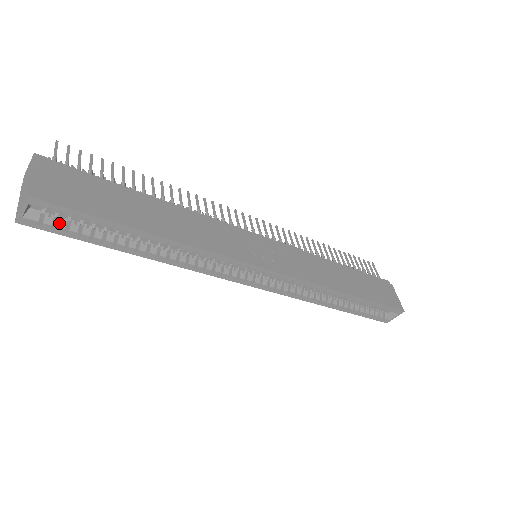
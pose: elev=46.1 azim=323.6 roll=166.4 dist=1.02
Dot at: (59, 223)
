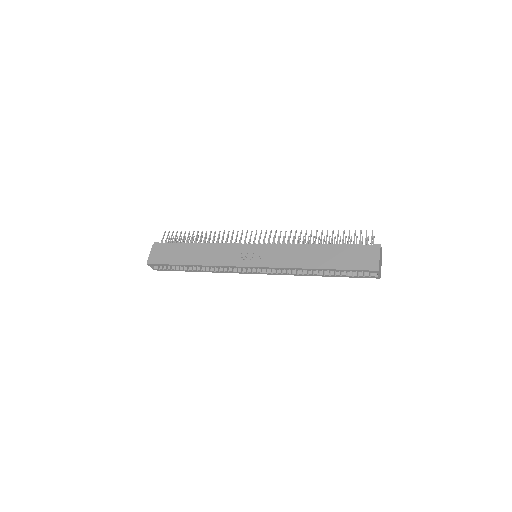
Dot at: (164, 267)
